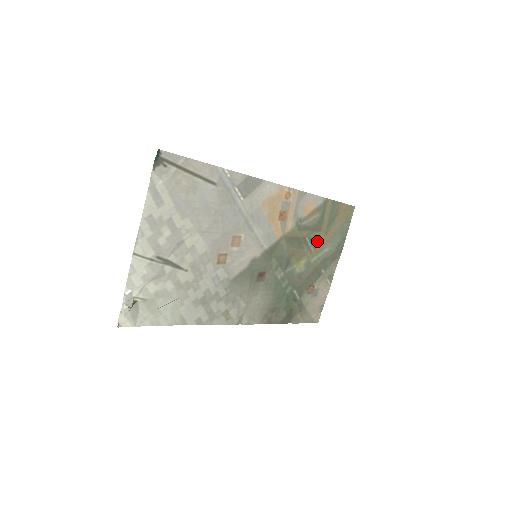
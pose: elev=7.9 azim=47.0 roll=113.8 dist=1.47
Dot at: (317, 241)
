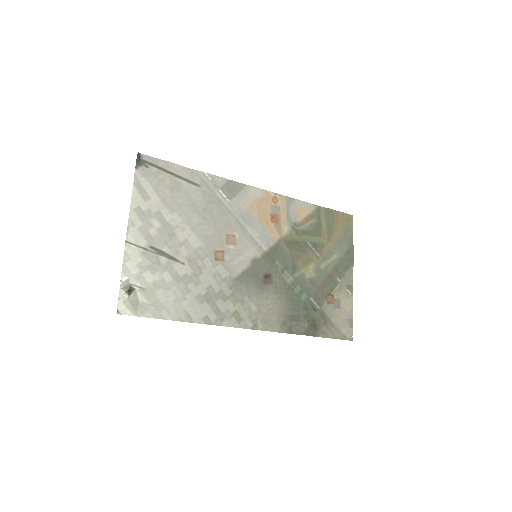
Dot at: (321, 247)
